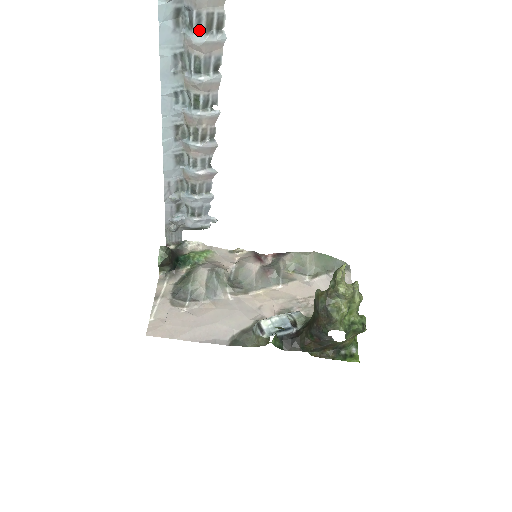
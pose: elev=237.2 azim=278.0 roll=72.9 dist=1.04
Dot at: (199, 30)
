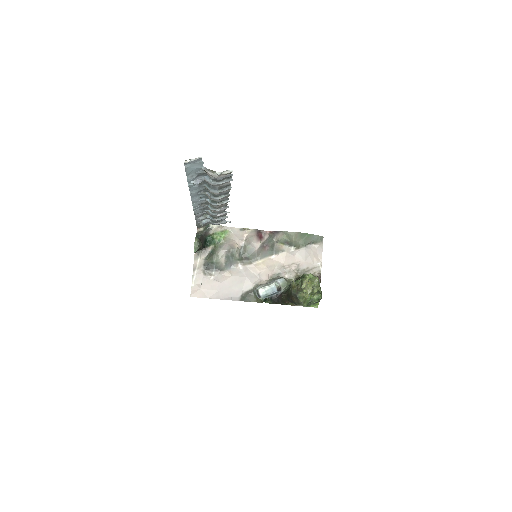
Dot at: (215, 189)
